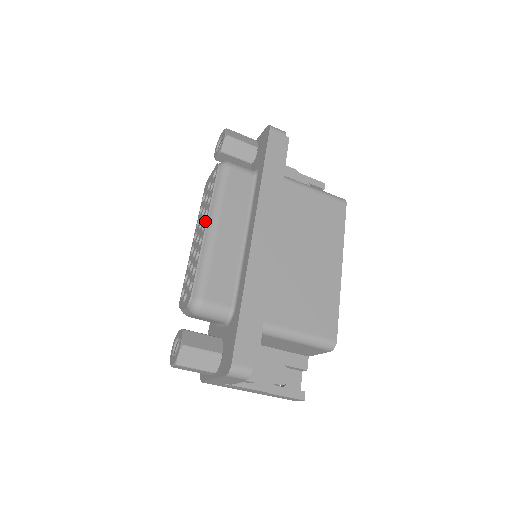
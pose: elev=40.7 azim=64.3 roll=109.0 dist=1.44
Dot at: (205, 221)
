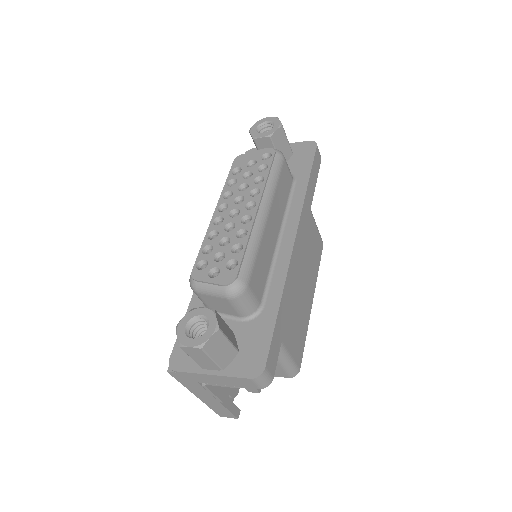
Dot at: (256, 200)
